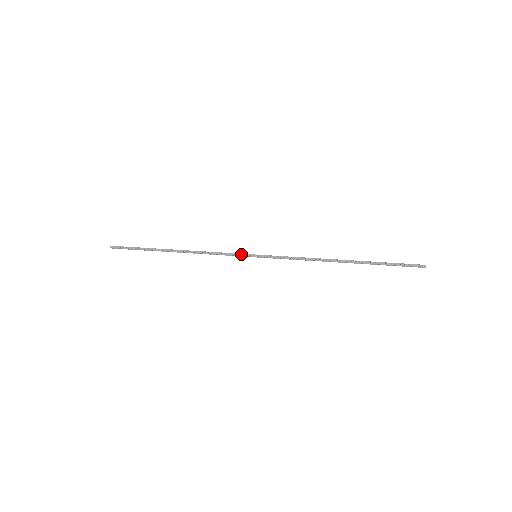
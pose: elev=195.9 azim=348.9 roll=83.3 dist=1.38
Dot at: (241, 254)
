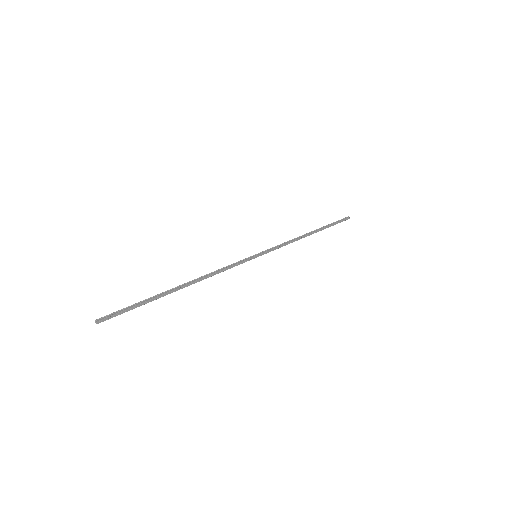
Dot at: (246, 261)
